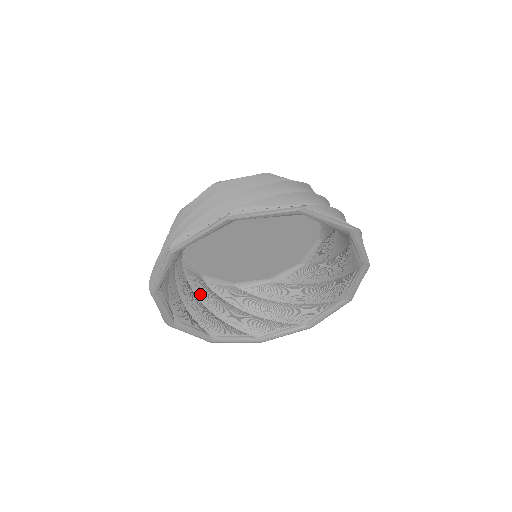
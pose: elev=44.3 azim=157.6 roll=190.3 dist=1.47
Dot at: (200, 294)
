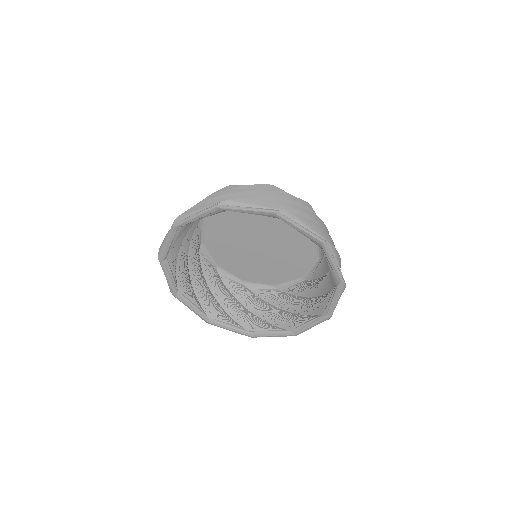
Dot at: (192, 255)
